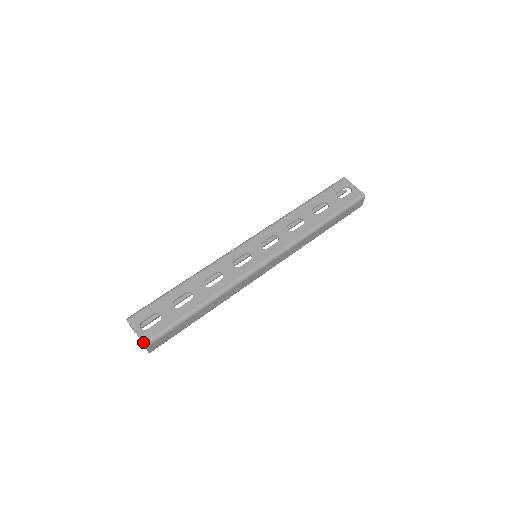
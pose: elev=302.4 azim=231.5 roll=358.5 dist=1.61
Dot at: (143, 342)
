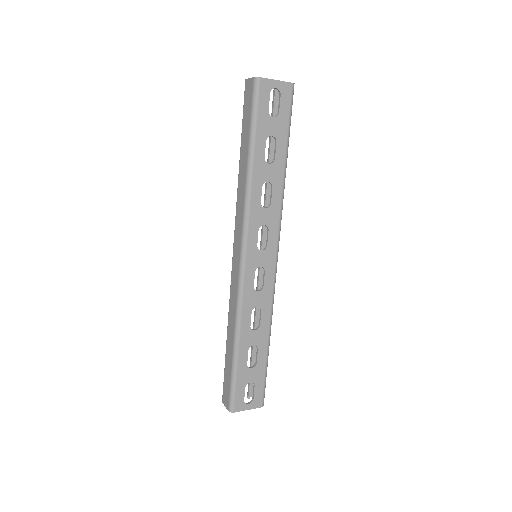
Dot at: occluded
